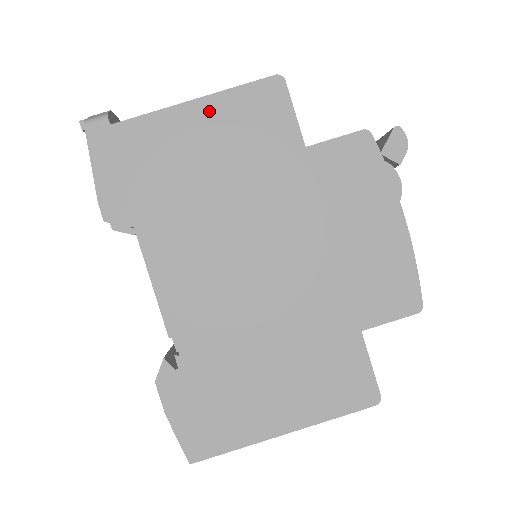
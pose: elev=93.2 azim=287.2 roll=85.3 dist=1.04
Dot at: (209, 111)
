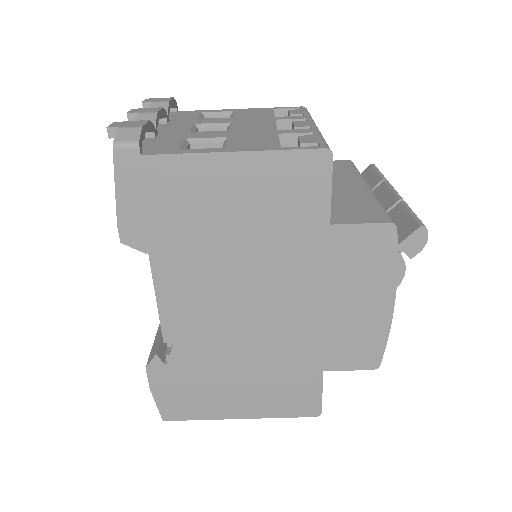
Dot at: (246, 167)
